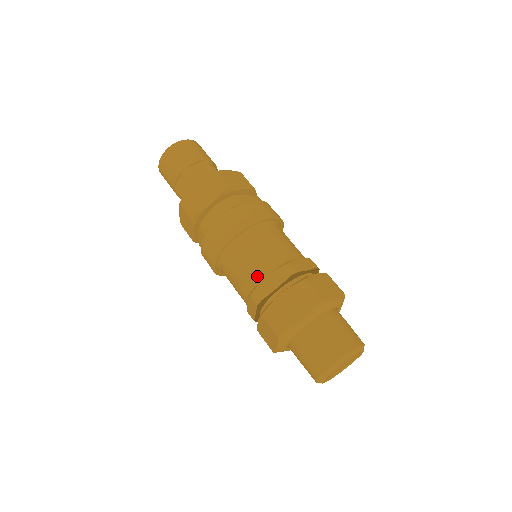
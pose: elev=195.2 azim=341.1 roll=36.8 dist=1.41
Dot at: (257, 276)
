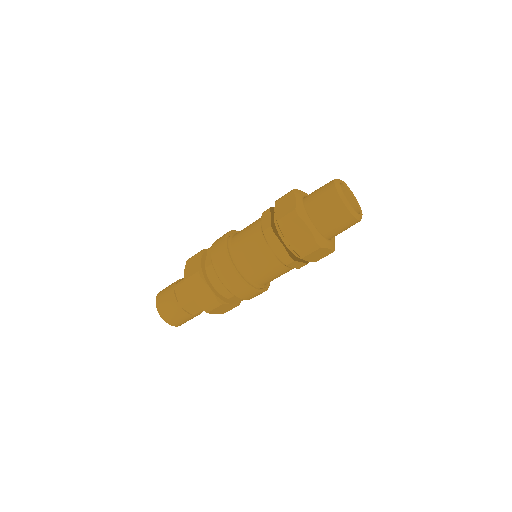
Dot at: (257, 230)
